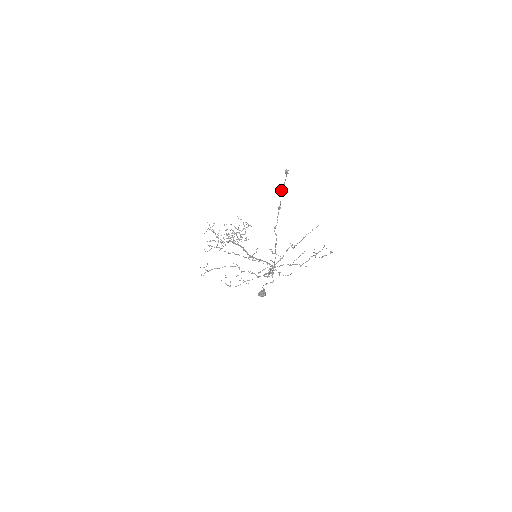
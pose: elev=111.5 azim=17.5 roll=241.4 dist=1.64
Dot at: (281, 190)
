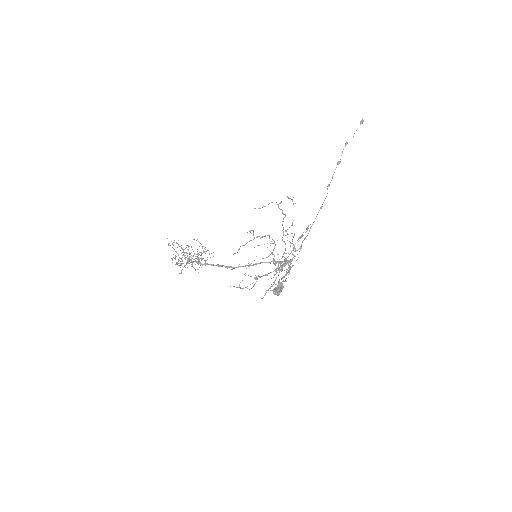
Dot at: (346, 143)
